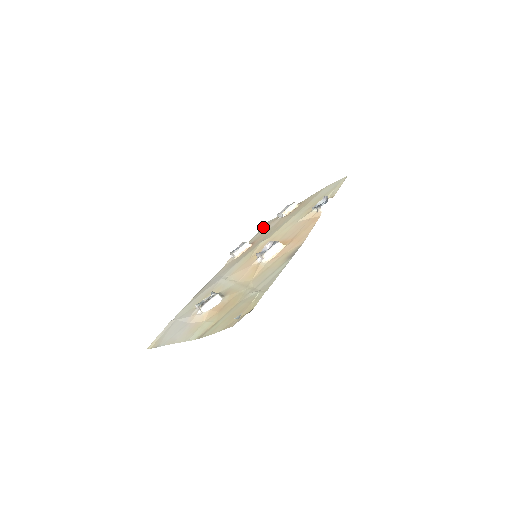
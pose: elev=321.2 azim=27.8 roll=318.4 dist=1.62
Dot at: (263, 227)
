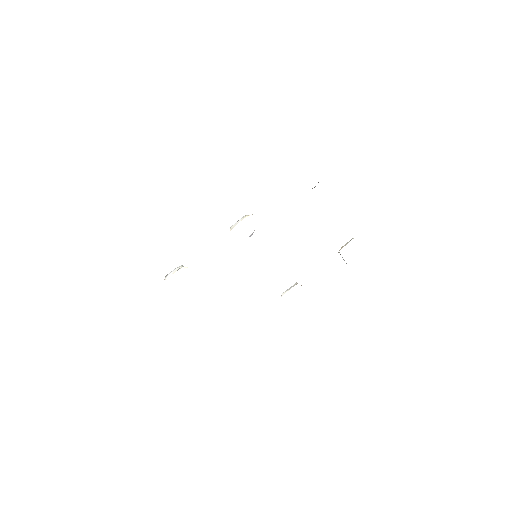
Dot at: occluded
